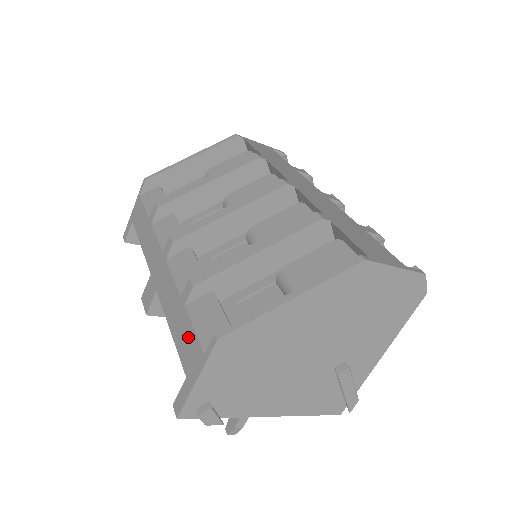
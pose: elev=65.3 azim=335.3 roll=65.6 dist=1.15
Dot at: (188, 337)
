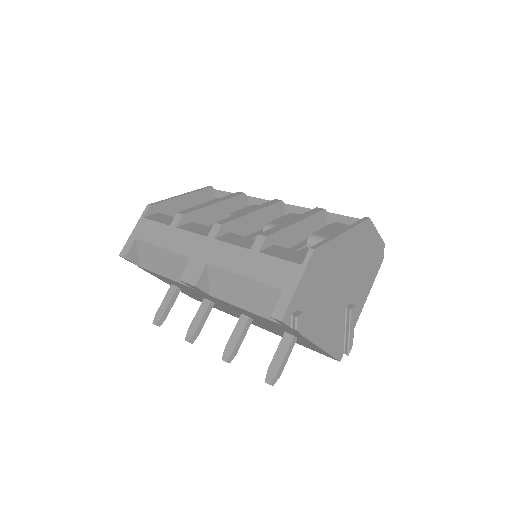
Dot at: (274, 266)
